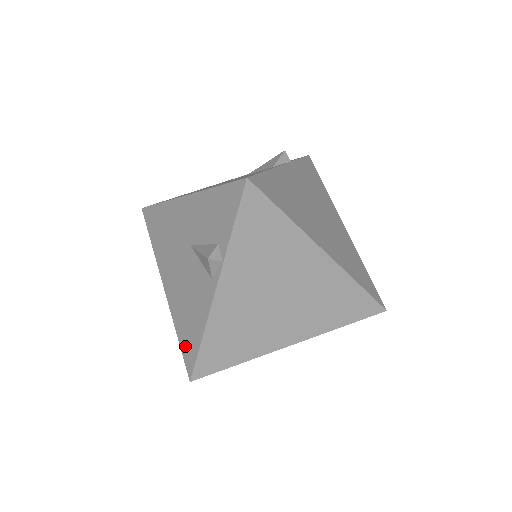
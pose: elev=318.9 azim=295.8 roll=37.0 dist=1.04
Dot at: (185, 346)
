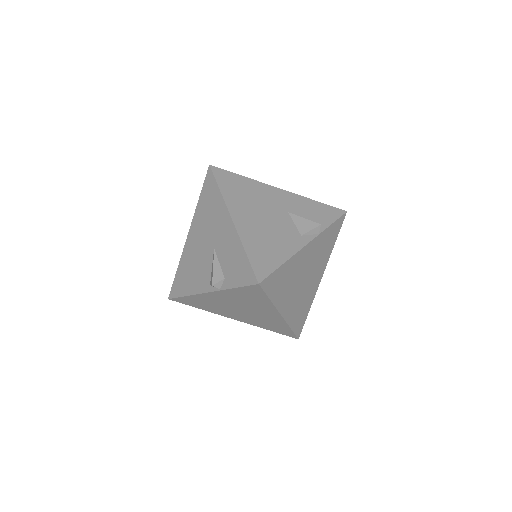
Dot at: (177, 282)
